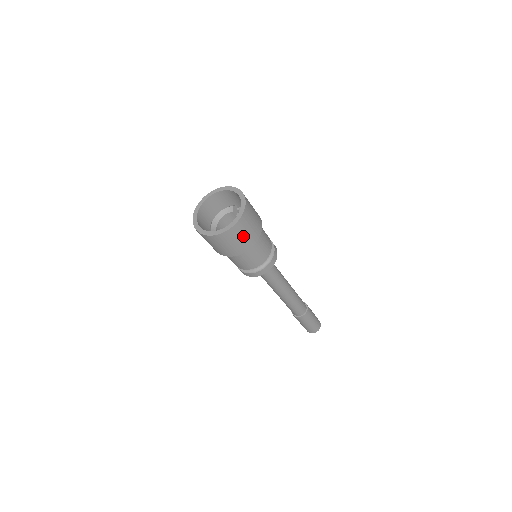
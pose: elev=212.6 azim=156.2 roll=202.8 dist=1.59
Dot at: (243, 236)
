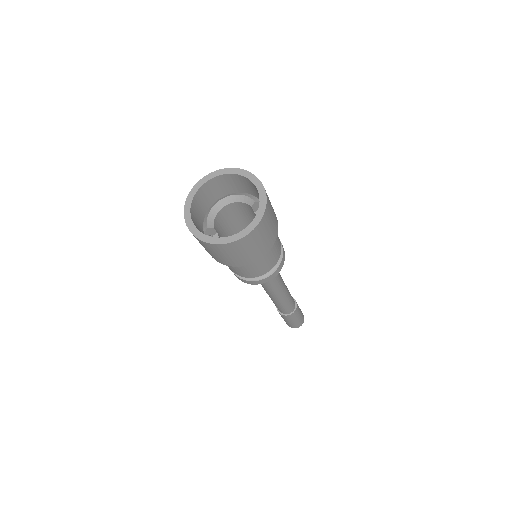
Dot at: (229, 255)
